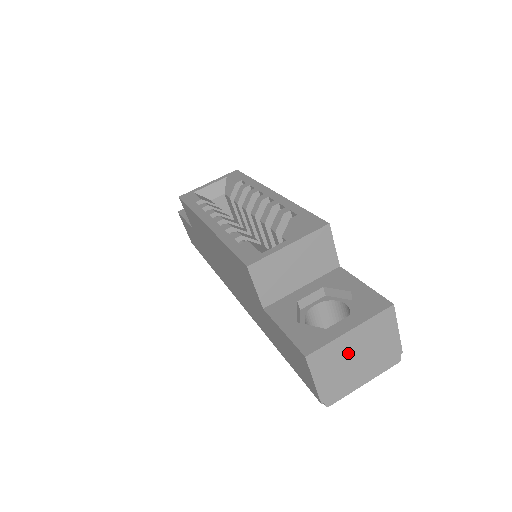
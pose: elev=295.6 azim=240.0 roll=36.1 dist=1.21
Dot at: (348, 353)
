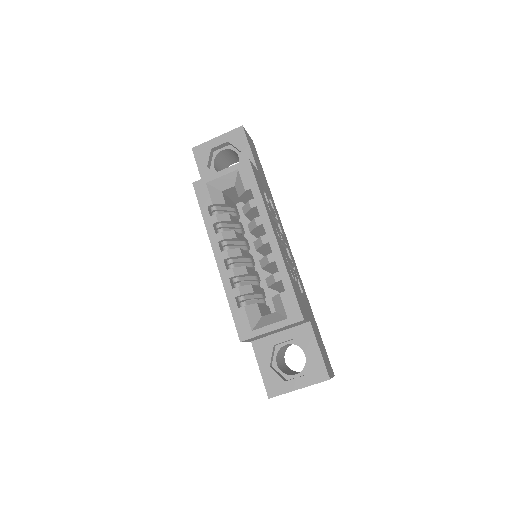
Dot at: occluded
